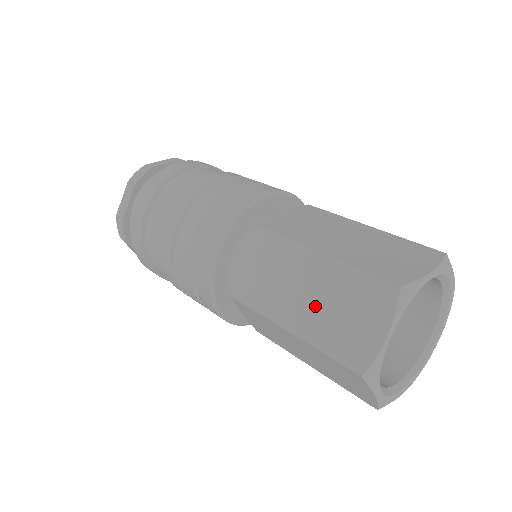
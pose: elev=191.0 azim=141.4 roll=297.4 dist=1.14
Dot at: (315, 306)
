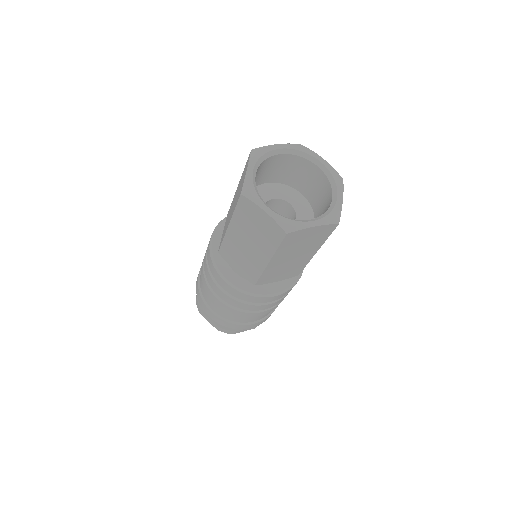
Dot at: occluded
